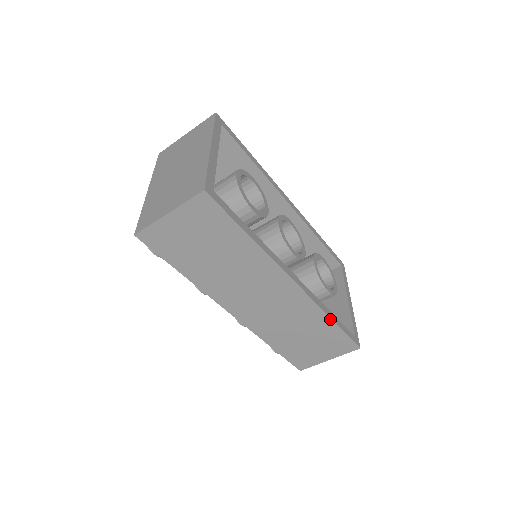
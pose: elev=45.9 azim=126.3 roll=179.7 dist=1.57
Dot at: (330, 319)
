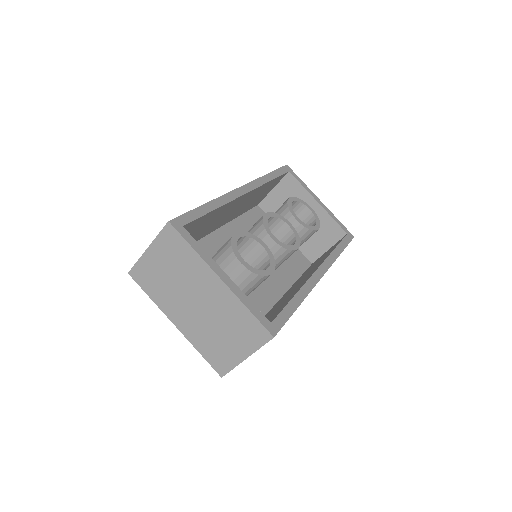
Dot at: occluded
